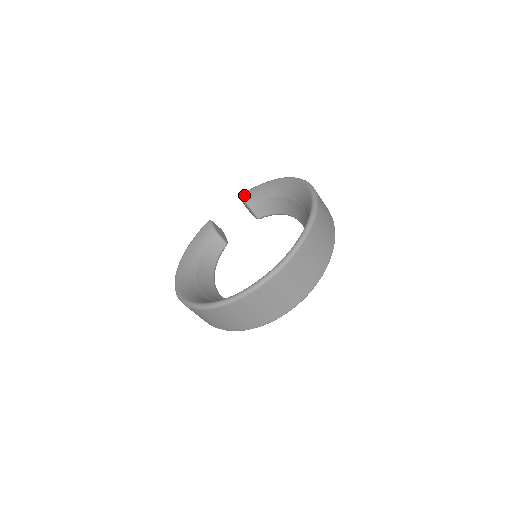
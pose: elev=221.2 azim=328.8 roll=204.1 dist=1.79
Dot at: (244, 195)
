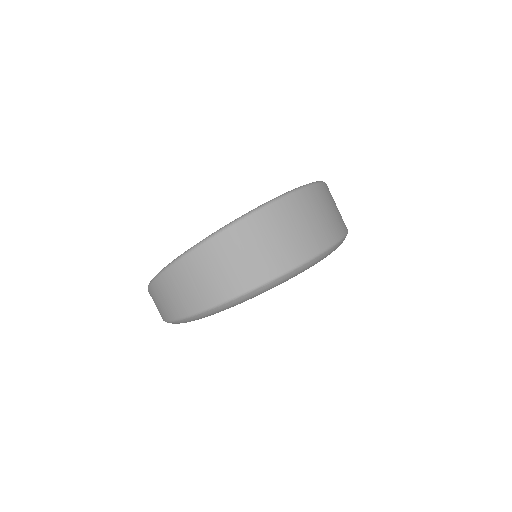
Dot at: occluded
